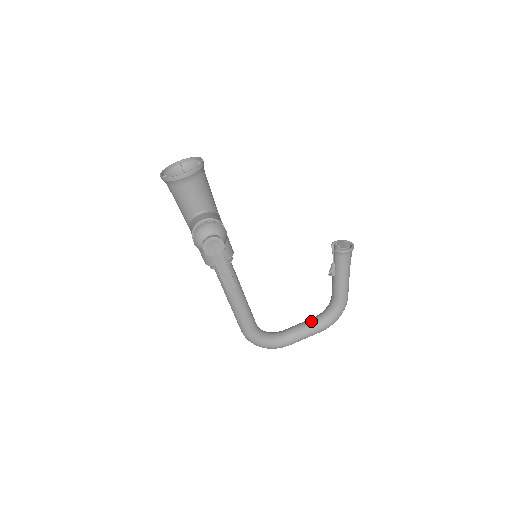
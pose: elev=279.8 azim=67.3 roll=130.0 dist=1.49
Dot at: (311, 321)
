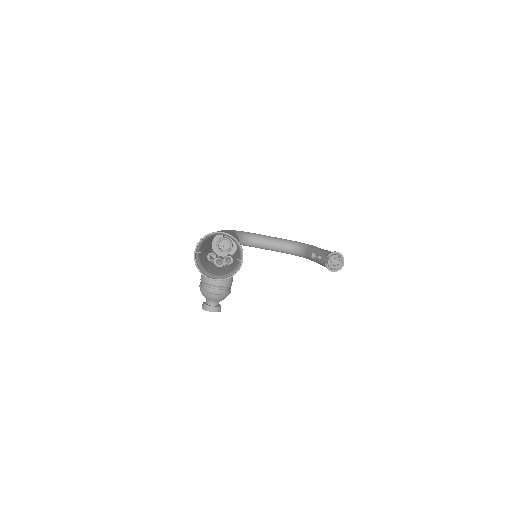
Dot at: (280, 247)
